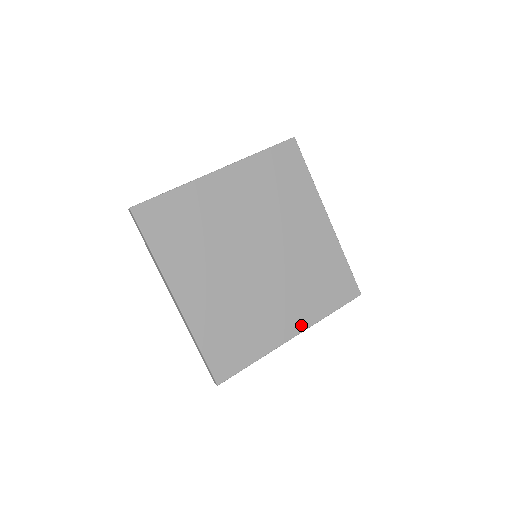
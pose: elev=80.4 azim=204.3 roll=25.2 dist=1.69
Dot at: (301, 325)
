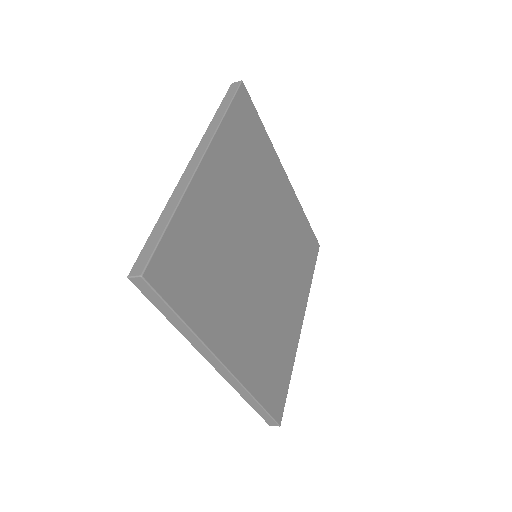
Dot at: (303, 308)
